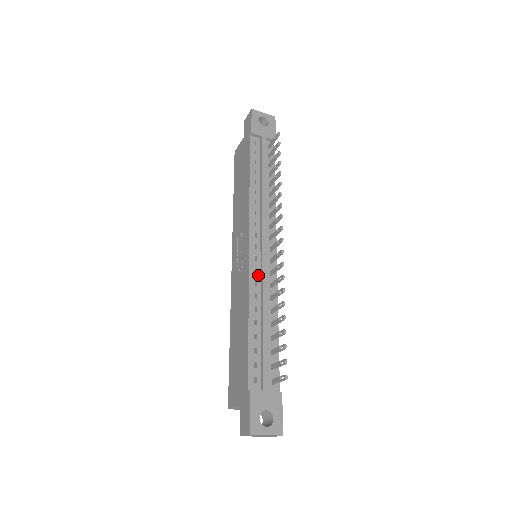
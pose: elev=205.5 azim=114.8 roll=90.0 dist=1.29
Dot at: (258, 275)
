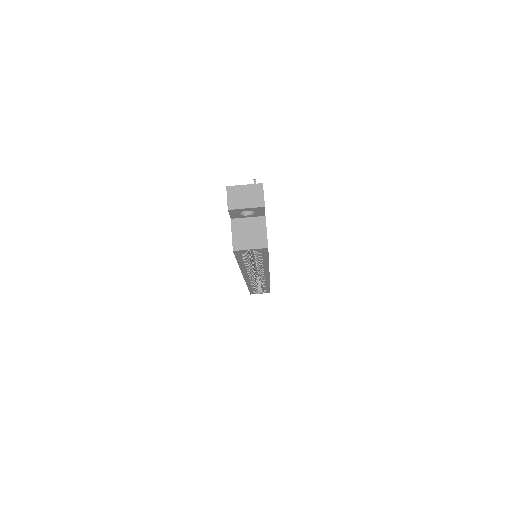
Dot at: occluded
